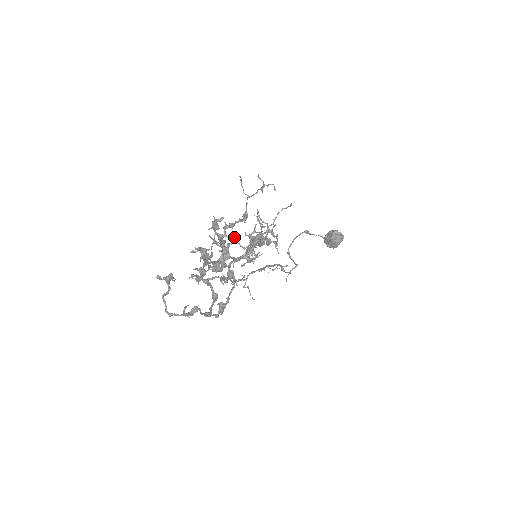
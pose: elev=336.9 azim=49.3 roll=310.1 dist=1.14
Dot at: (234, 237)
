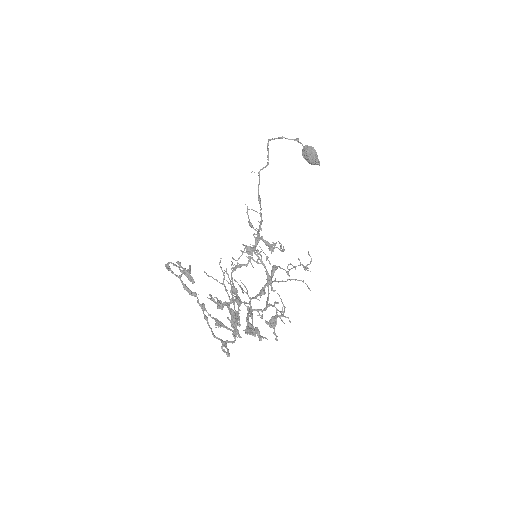
Dot at: occluded
